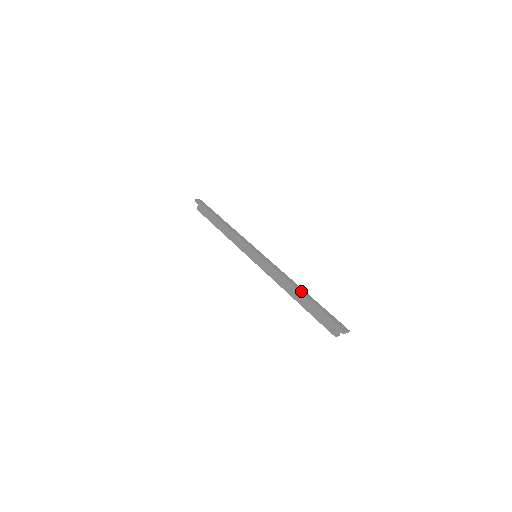
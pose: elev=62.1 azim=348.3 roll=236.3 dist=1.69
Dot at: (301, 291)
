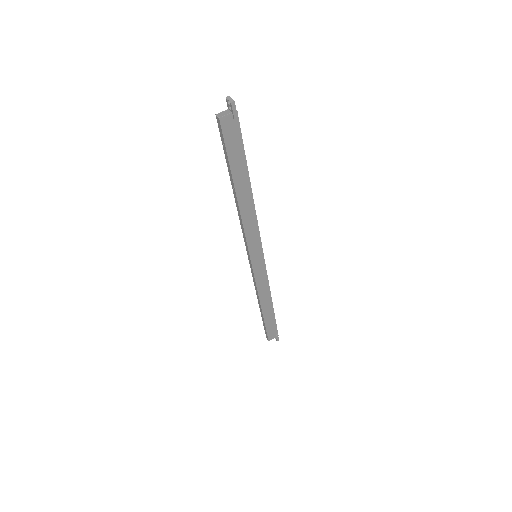
Dot at: (248, 178)
